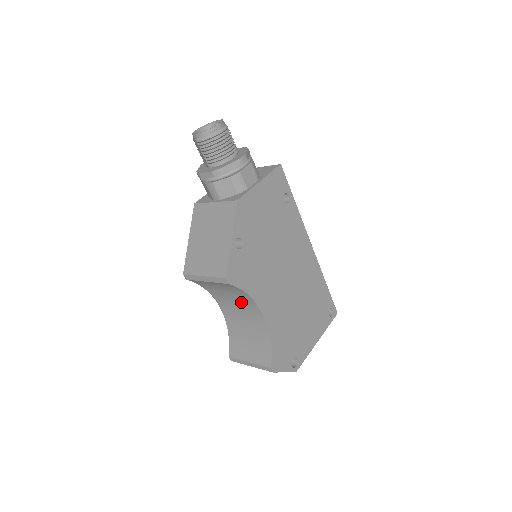
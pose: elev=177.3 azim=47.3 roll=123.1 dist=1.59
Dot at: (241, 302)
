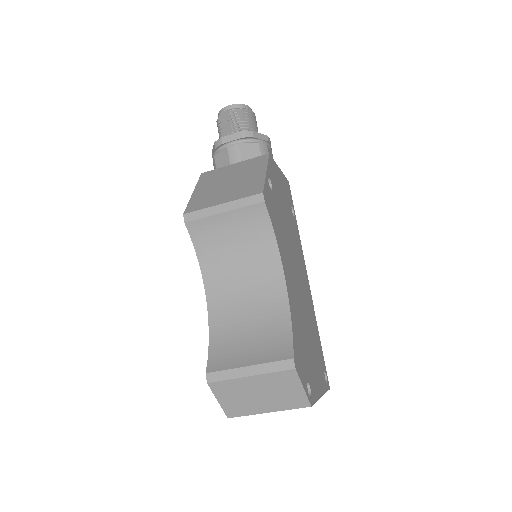
Dot at: (253, 267)
